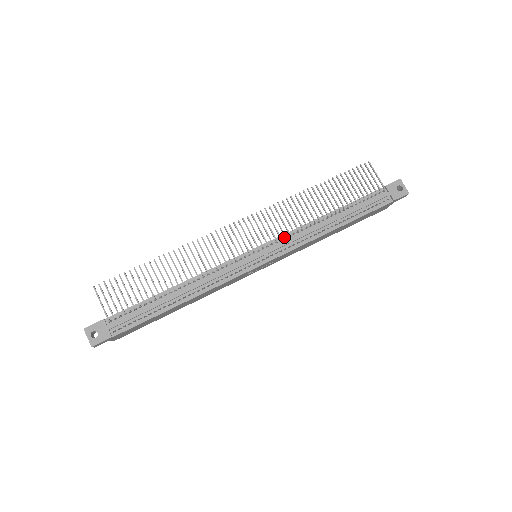
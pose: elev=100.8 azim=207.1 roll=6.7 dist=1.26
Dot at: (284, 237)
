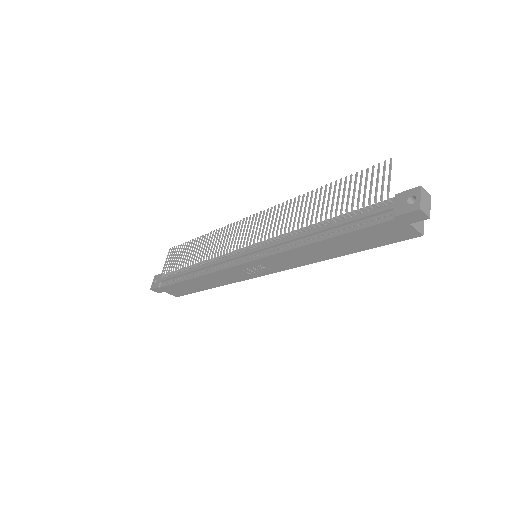
Dot at: (270, 240)
